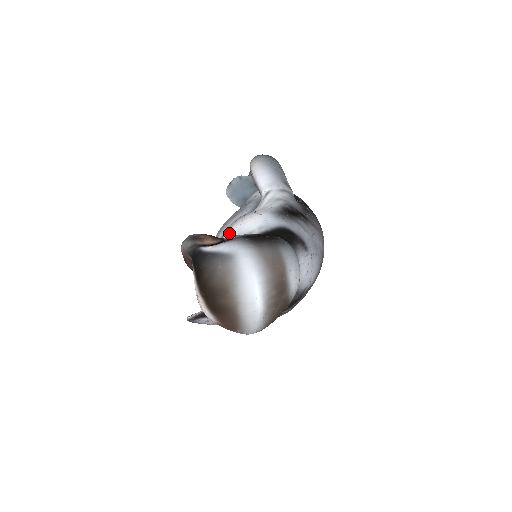
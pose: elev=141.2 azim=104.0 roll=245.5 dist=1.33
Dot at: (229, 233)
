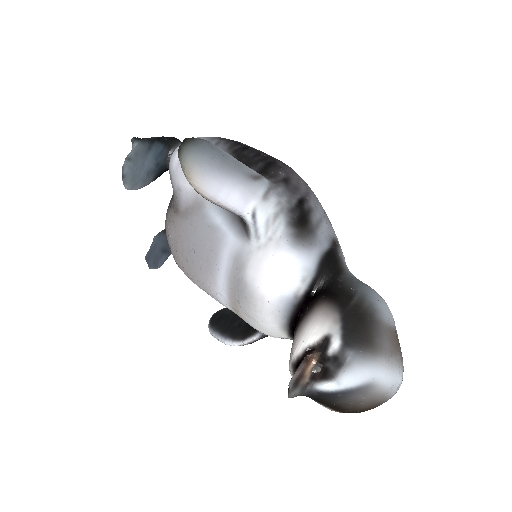
Dot at: (263, 300)
